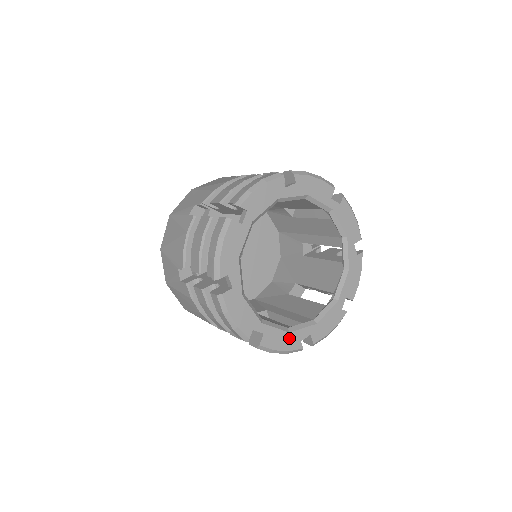
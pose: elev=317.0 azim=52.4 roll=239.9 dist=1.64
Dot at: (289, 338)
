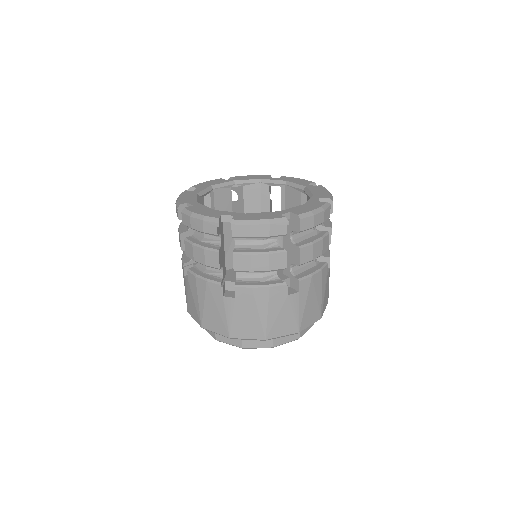
Dot at: (212, 212)
